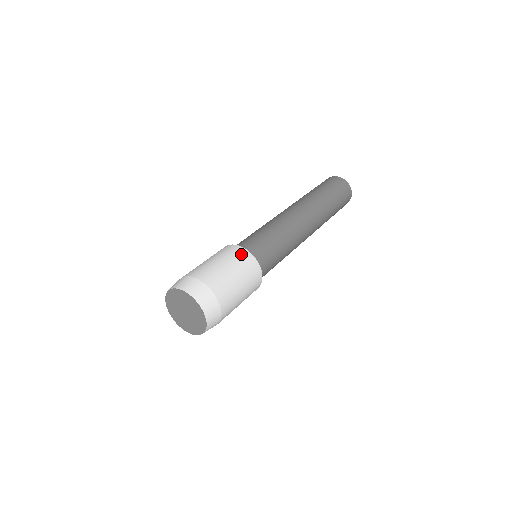
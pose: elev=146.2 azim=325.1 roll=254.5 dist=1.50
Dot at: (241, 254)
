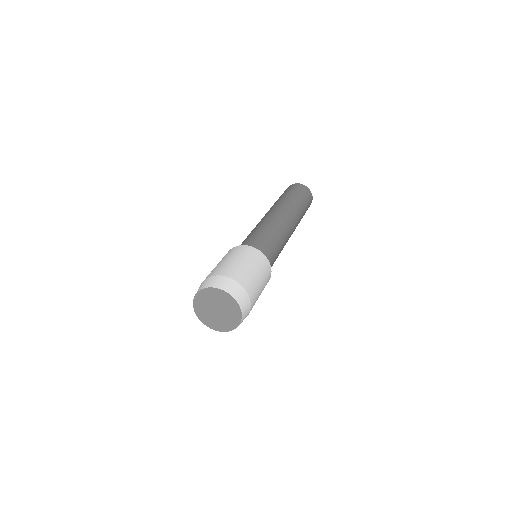
Dot at: (264, 262)
